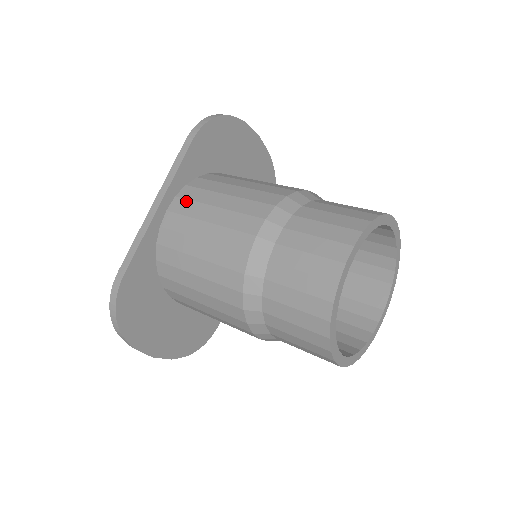
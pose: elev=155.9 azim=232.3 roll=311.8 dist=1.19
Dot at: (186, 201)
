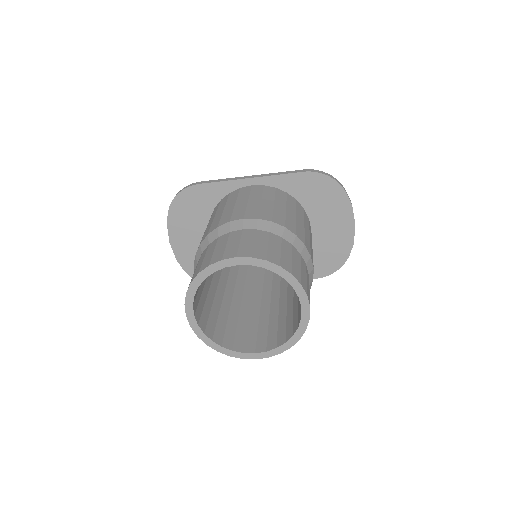
Dot at: (262, 189)
